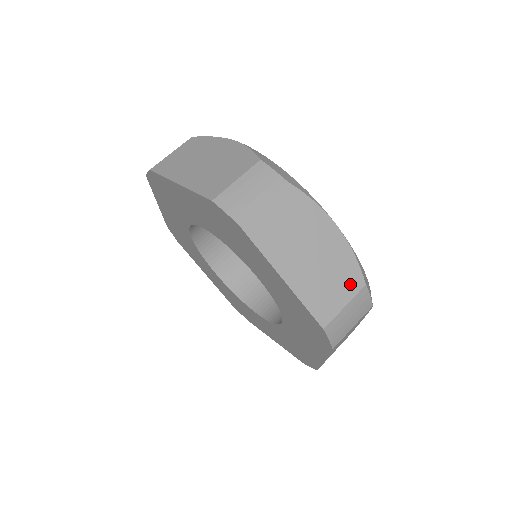
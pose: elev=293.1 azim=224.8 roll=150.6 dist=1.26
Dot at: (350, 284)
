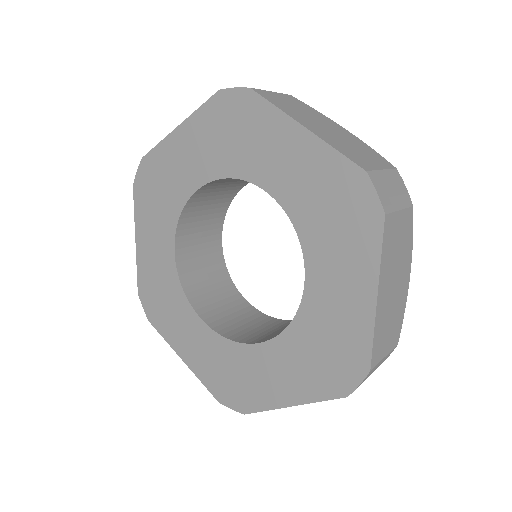
Dot at: occluded
